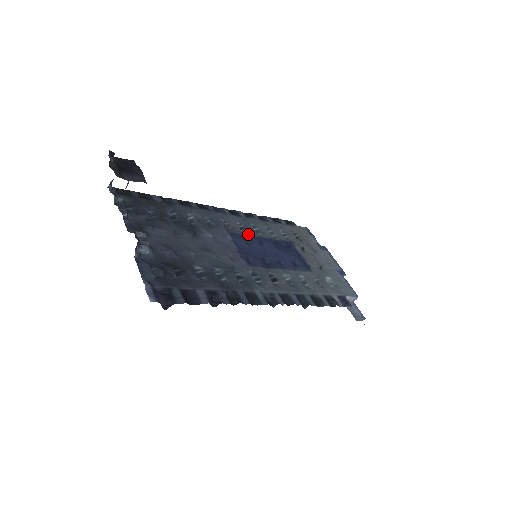
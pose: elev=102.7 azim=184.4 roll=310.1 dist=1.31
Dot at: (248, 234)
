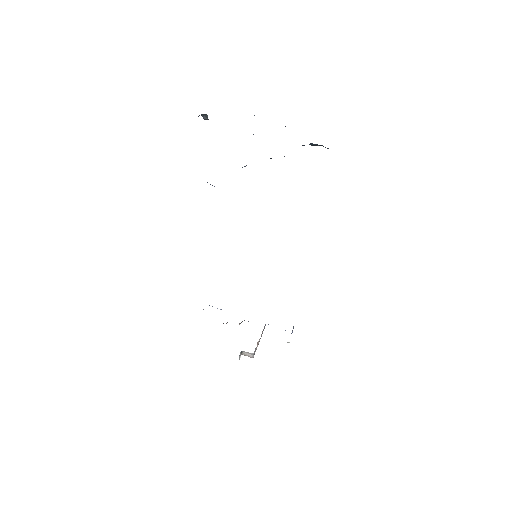
Dot at: occluded
